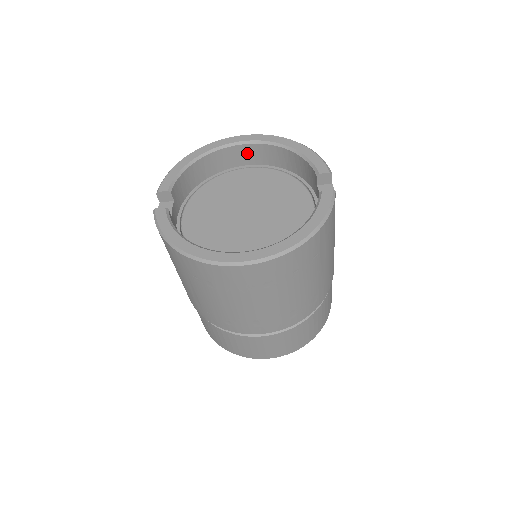
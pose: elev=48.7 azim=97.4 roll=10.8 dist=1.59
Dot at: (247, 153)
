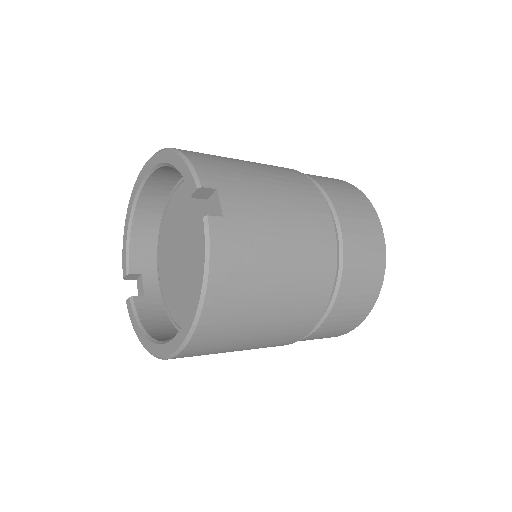
Dot at: (161, 180)
